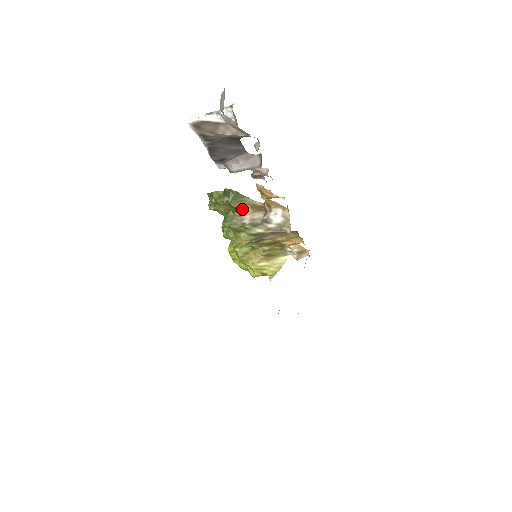
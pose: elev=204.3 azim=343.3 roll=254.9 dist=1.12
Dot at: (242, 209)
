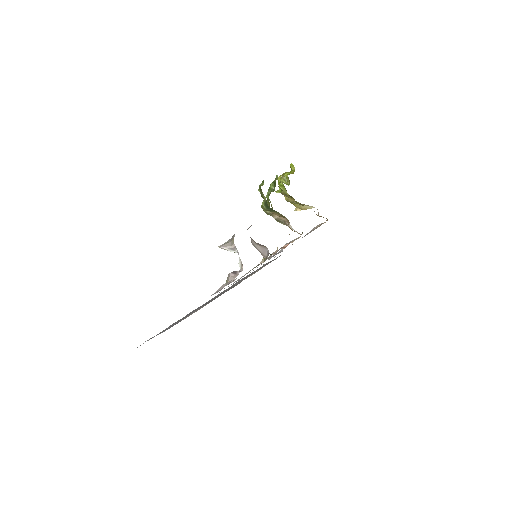
Dot at: (274, 212)
